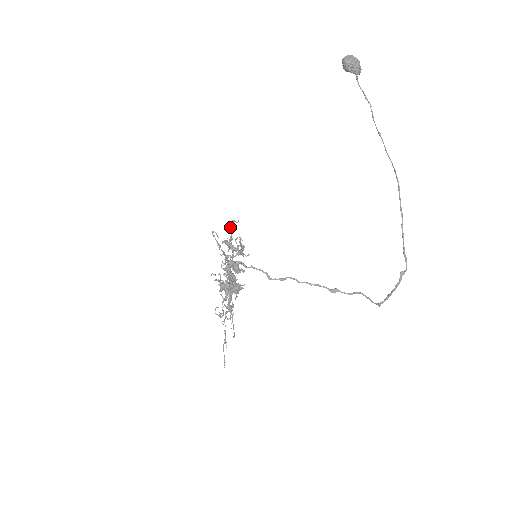
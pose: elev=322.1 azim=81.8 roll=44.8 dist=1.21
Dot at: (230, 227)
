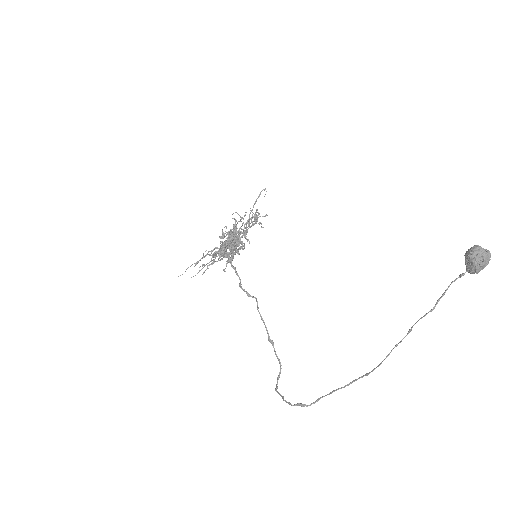
Dot at: (256, 221)
